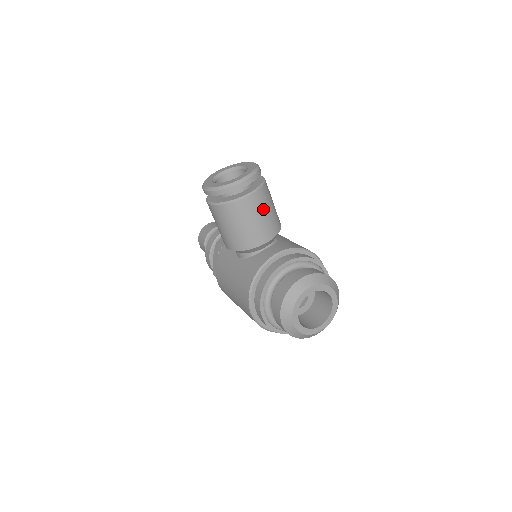
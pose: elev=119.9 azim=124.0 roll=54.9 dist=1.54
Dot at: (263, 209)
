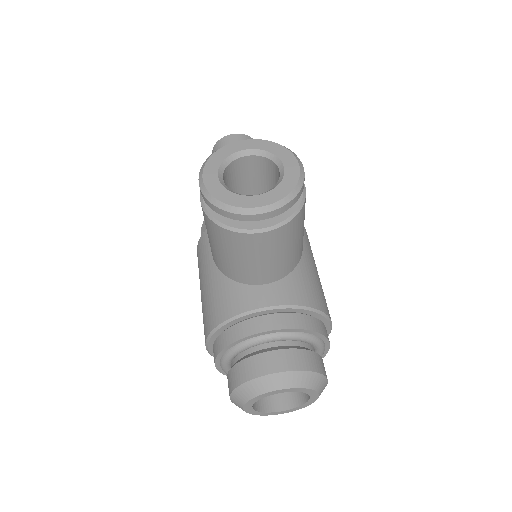
Dot at: (277, 250)
